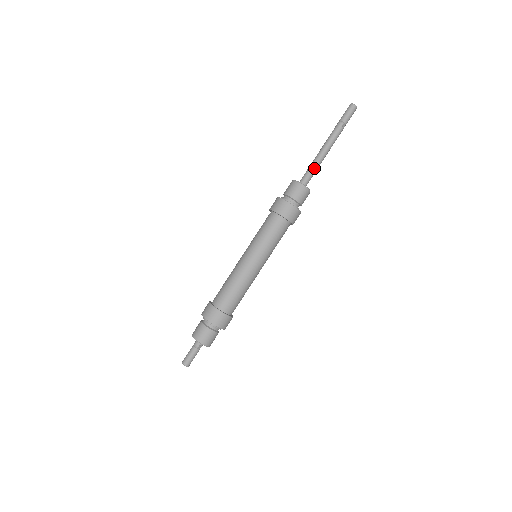
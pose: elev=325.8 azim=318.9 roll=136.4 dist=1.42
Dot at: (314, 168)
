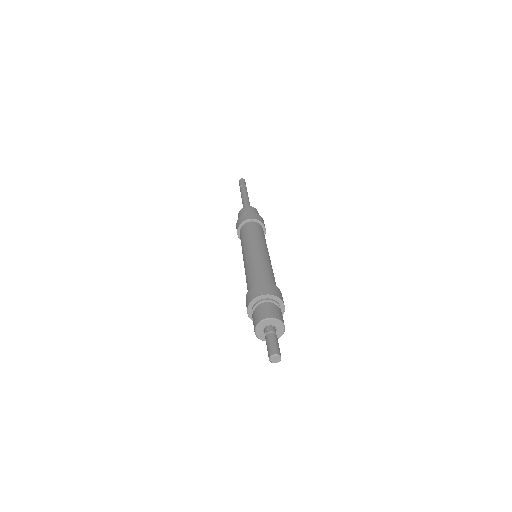
Dot at: occluded
